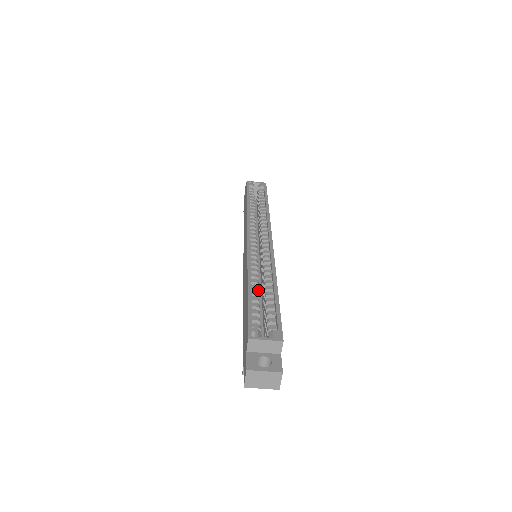
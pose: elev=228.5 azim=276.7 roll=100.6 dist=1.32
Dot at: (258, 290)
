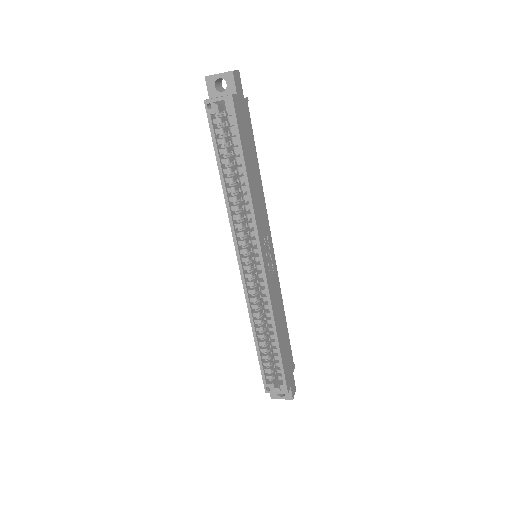
Dot at: (264, 337)
